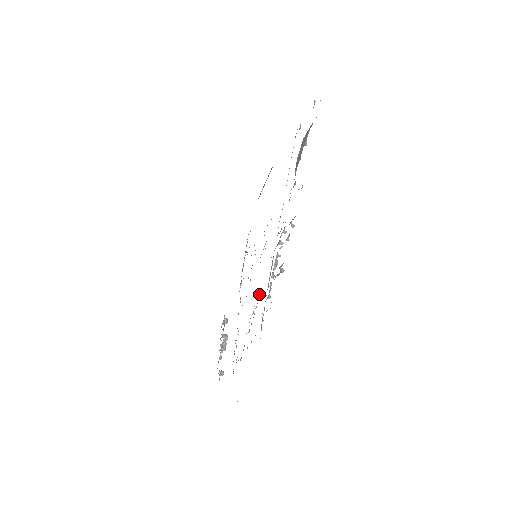
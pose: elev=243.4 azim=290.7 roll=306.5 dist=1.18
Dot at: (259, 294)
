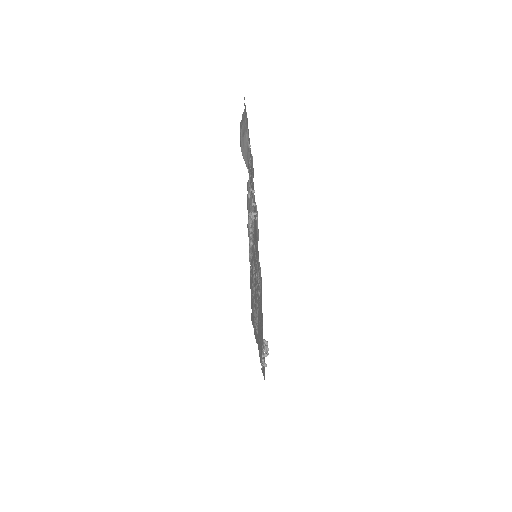
Dot at: (253, 259)
